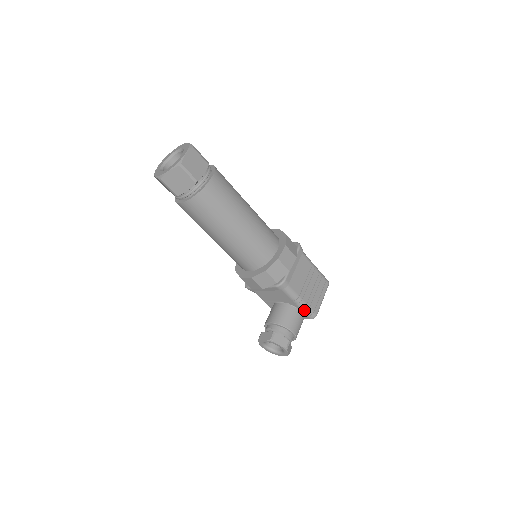
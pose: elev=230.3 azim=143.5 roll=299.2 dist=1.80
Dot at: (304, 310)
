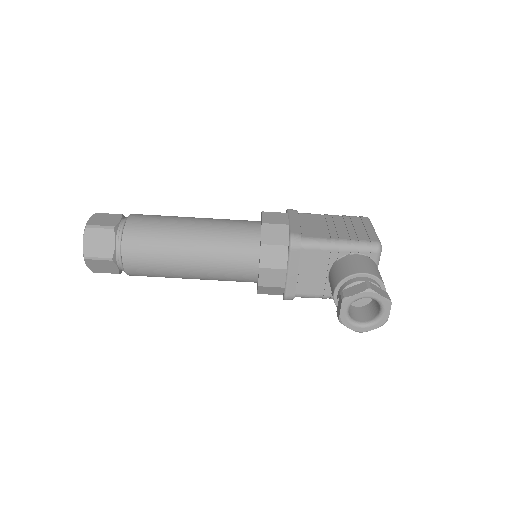
Dot at: (356, 249)
